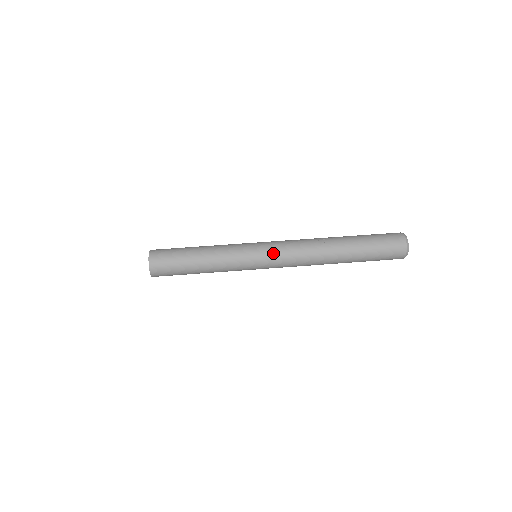
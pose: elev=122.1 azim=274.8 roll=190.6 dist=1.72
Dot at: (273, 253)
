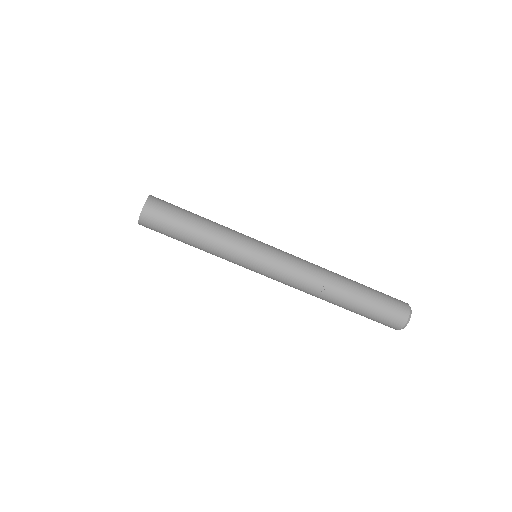
Dot at: (269, 275)
